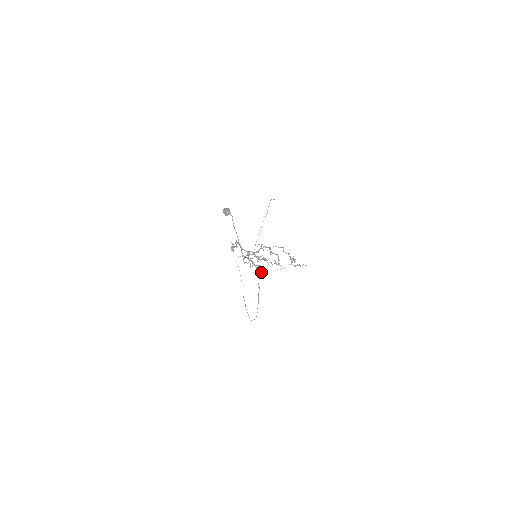
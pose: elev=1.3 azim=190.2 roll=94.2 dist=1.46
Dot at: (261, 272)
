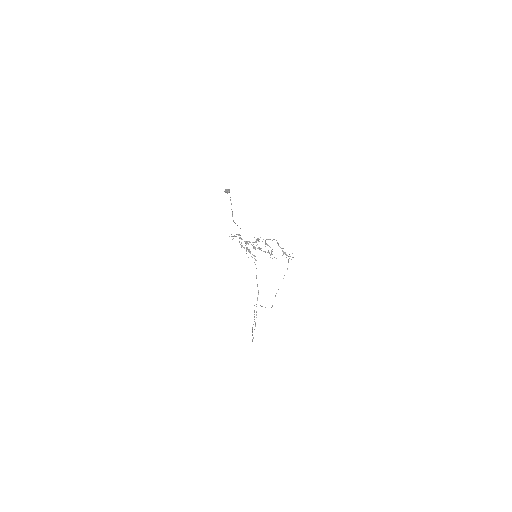
Dot at: occluded
